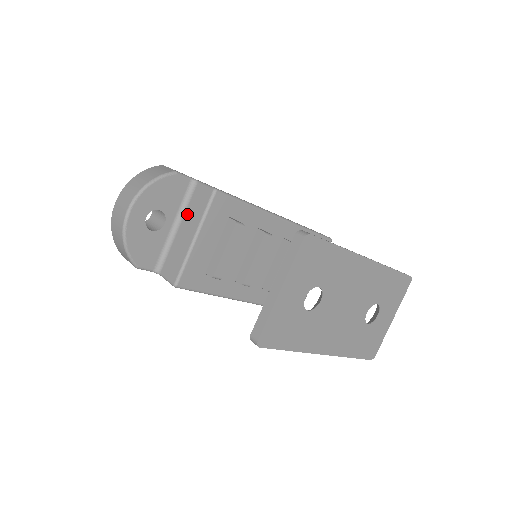
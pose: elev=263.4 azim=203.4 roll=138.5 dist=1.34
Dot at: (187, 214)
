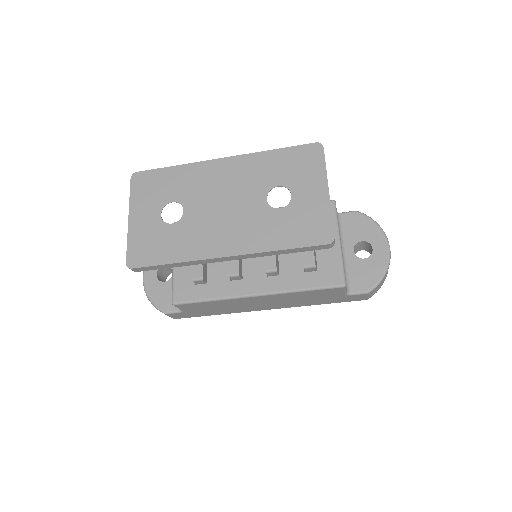
Dot at: occluded
